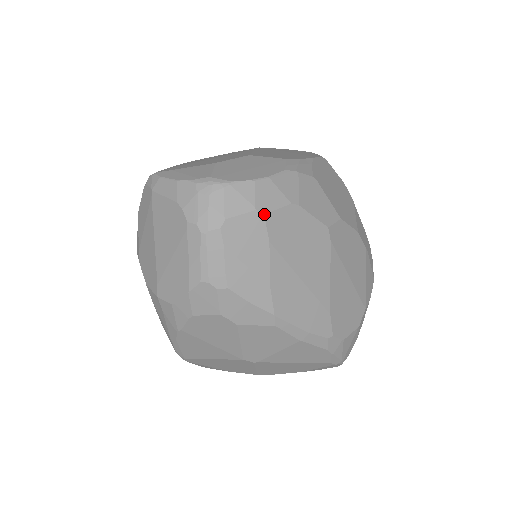
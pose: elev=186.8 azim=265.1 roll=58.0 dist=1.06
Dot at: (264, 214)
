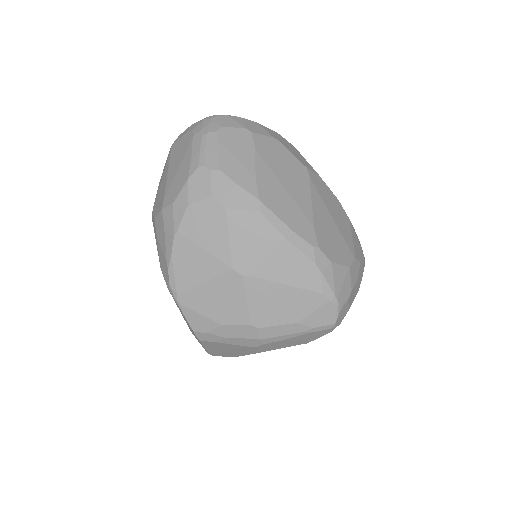
Dot at: (251, 132)
